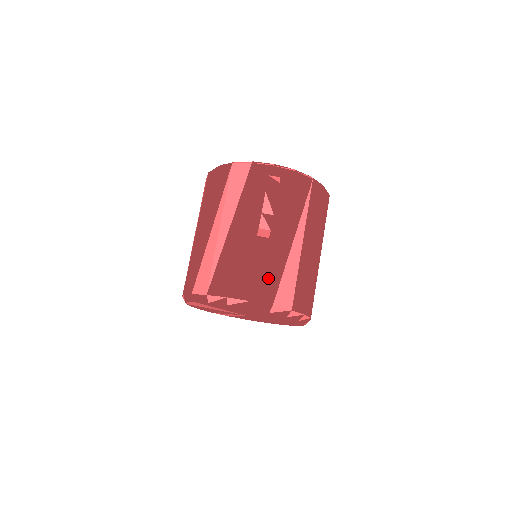
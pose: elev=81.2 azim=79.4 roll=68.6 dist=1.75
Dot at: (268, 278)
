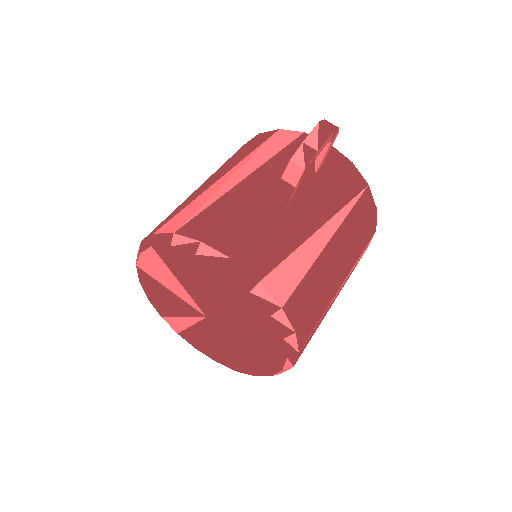
Dot at: (269, 246)
